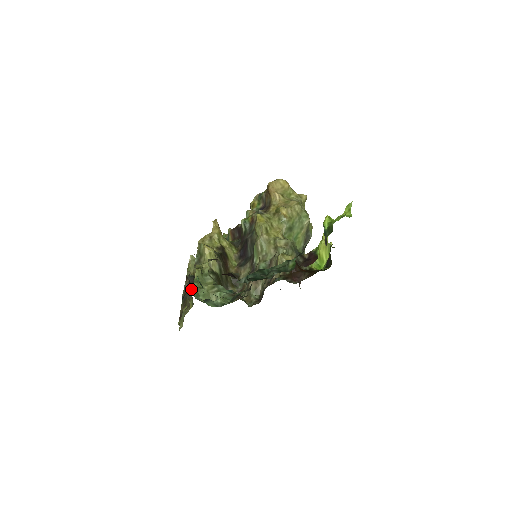
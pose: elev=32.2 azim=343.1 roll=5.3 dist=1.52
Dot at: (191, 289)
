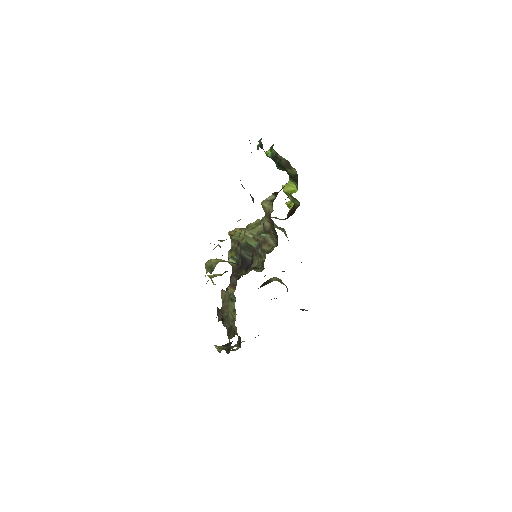
Dot at: (227, 317)
